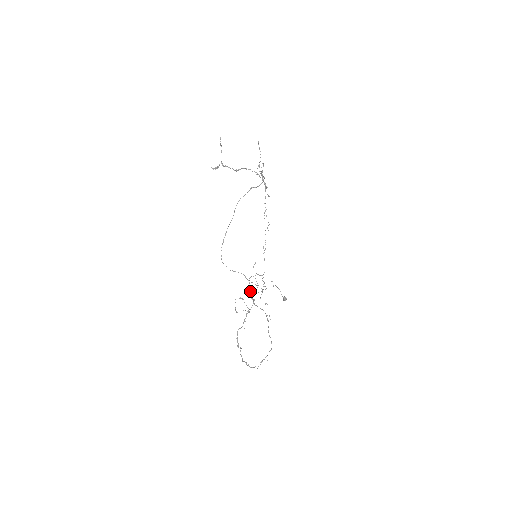
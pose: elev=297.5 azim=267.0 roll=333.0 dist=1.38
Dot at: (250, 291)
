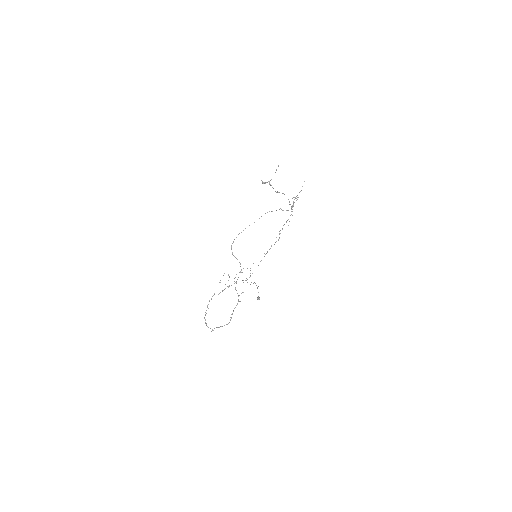
Dot at: occluded
